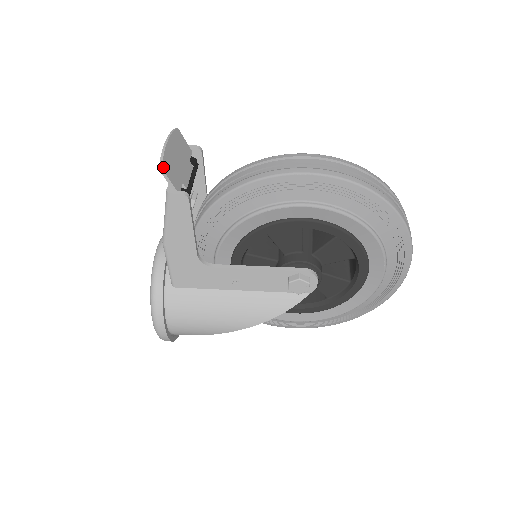
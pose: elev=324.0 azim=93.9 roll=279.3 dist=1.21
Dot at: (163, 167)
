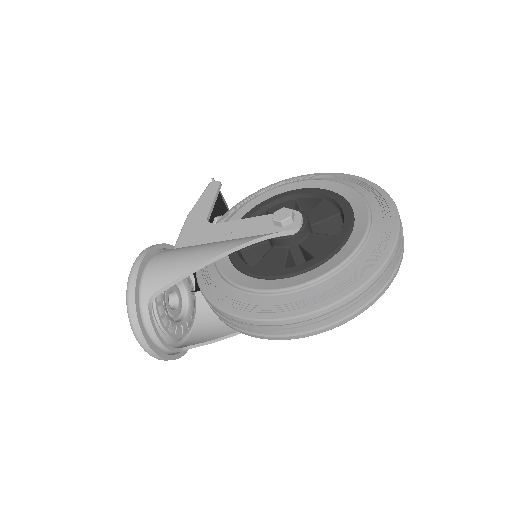
Dot at: occluded
